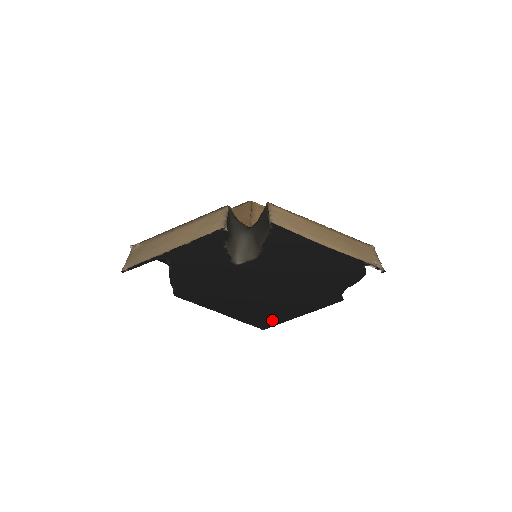
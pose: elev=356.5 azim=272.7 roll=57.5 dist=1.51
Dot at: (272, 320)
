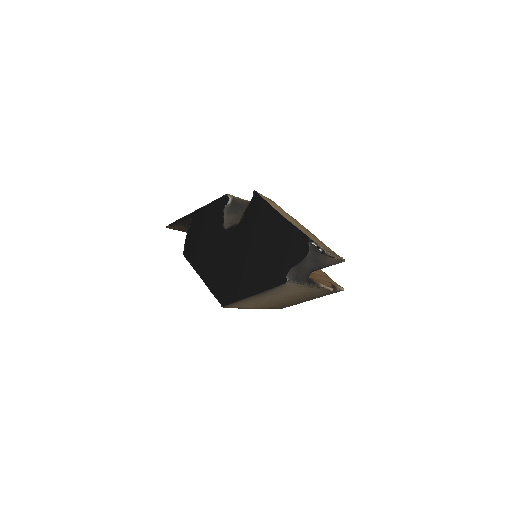
Dot at: (231, 296)
